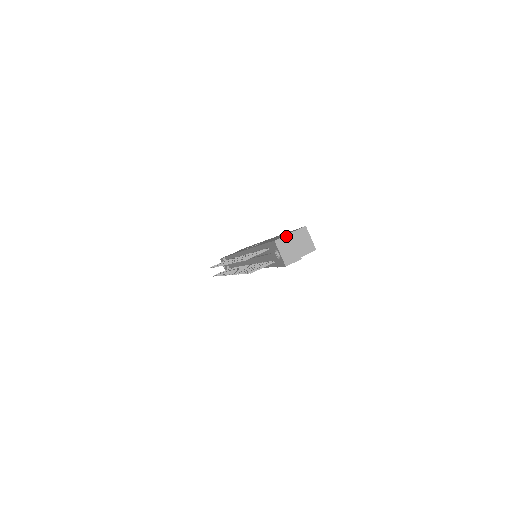
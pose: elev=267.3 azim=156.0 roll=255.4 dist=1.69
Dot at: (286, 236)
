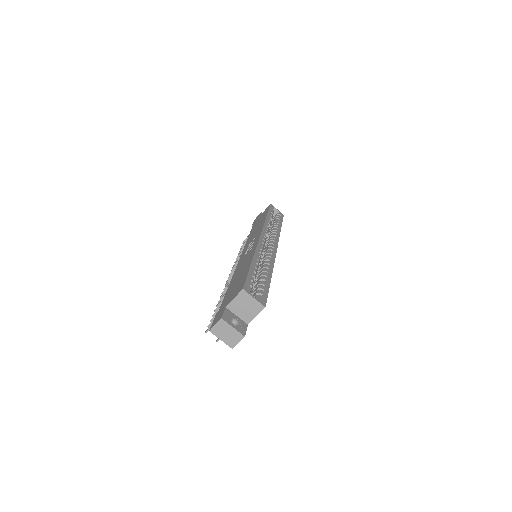
Dot at: (218, 322)
